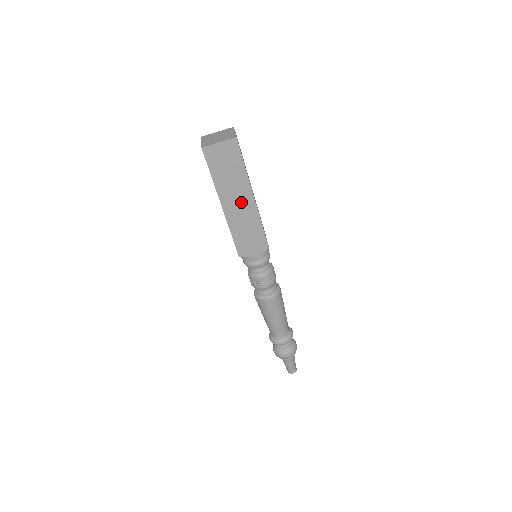
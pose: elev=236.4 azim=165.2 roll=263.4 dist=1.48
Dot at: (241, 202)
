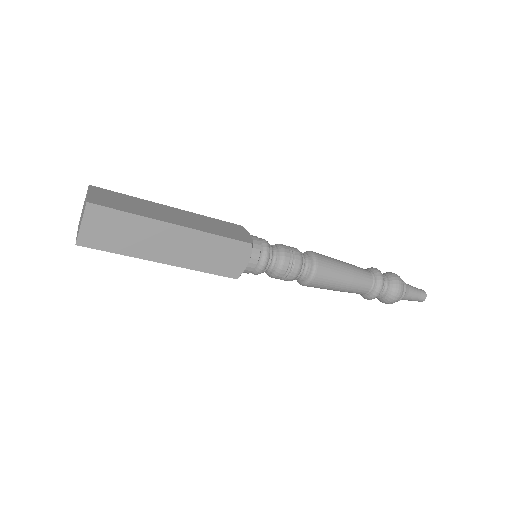
Dot at: (172, 241)
